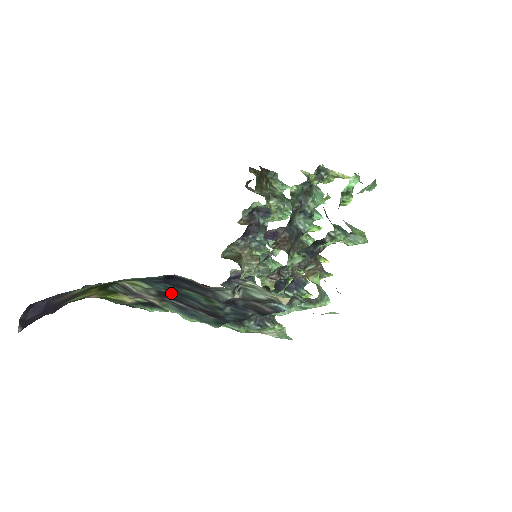
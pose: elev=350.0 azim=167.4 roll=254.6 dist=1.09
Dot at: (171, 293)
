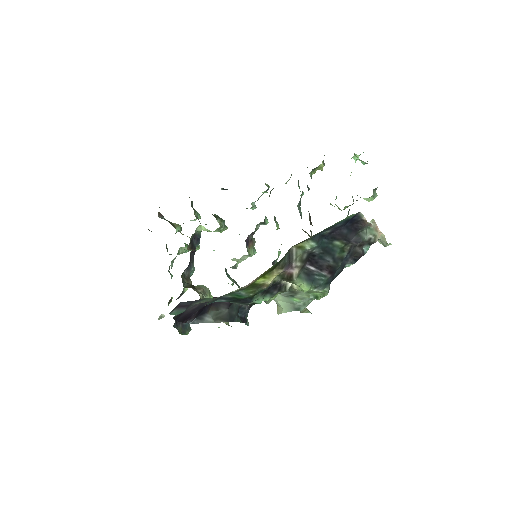
Dot at: (317, 252)
